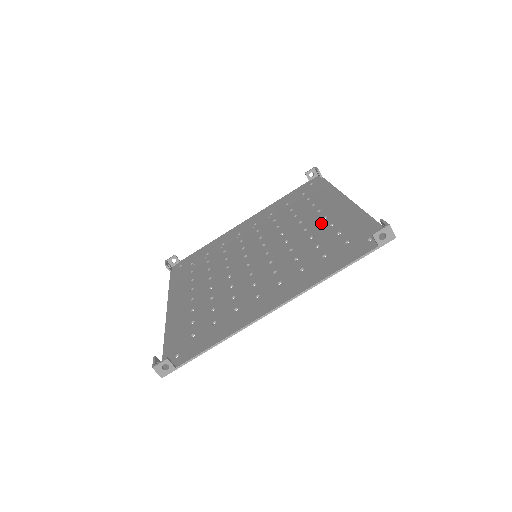
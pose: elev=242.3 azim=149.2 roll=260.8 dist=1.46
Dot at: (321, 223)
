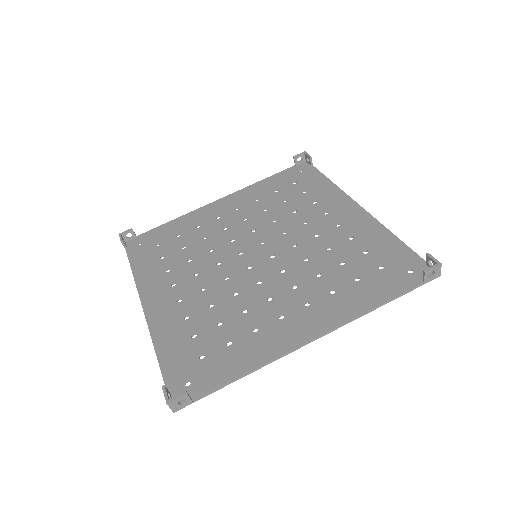
Dot at: (335, 231)
